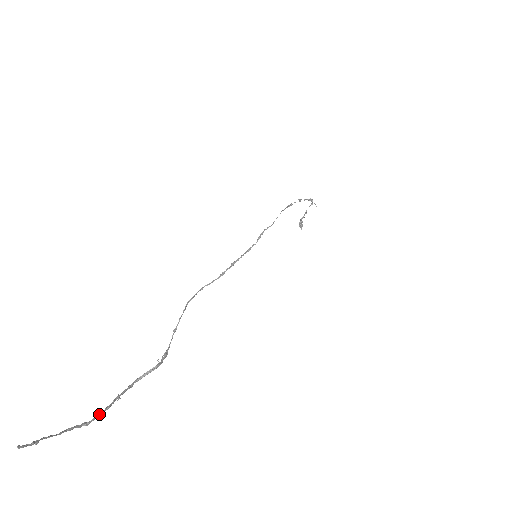
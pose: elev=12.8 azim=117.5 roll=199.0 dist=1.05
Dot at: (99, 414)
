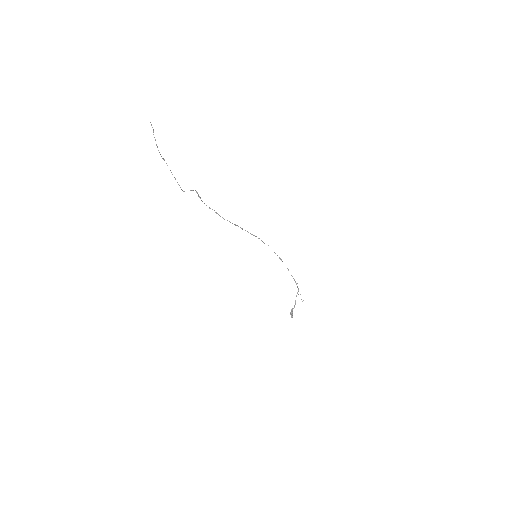
Dot at: occluded
